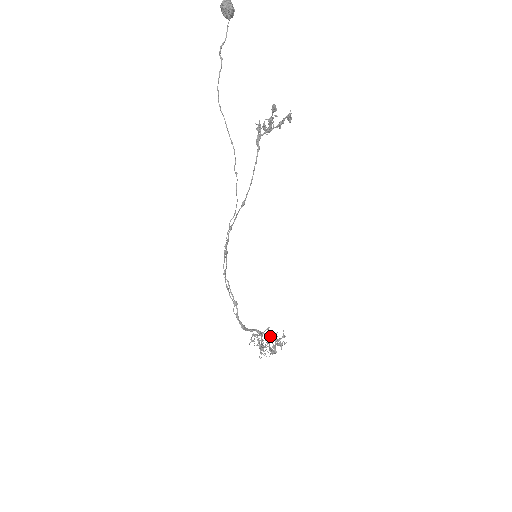
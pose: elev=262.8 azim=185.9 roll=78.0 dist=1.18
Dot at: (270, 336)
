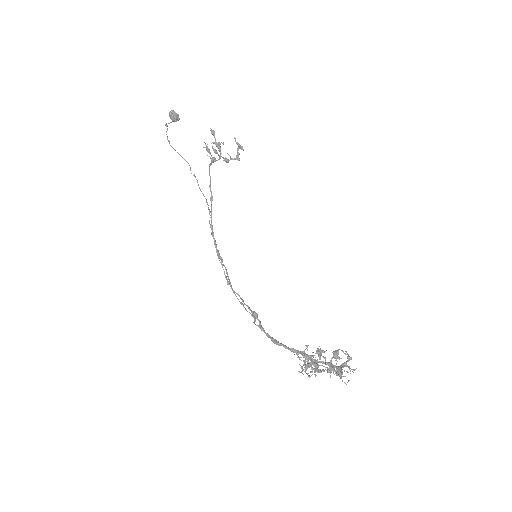
Dot at: (345, 383)
